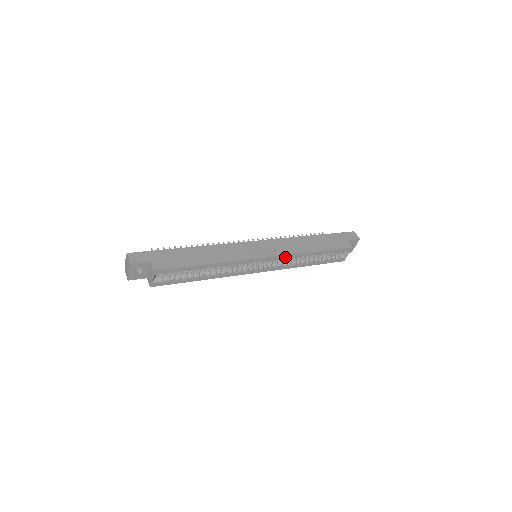
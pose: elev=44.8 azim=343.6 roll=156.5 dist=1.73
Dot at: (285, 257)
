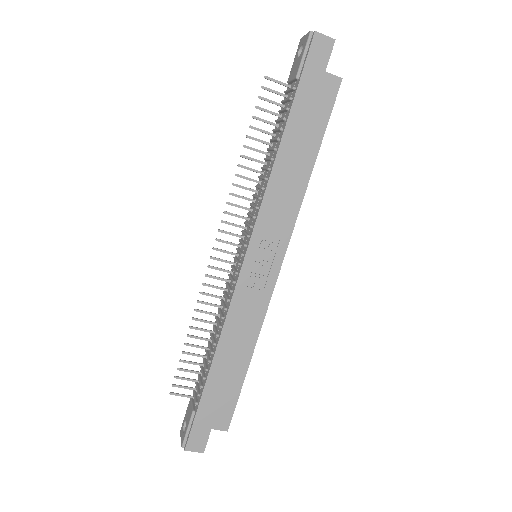
Dot at: (292, 225)
